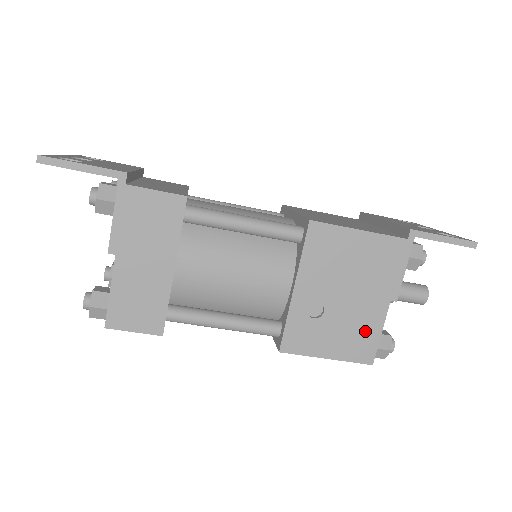
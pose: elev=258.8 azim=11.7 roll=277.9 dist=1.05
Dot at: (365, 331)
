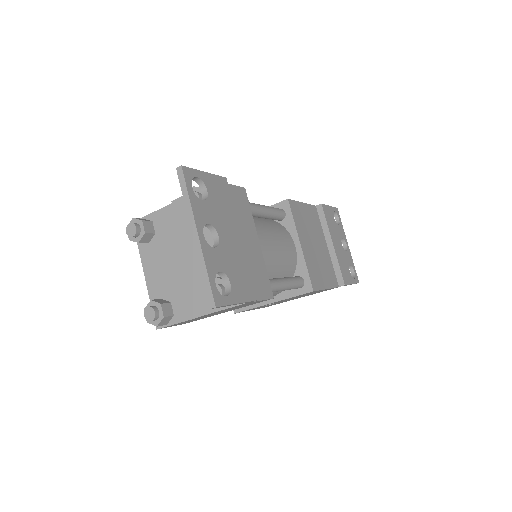
Dot at: occluded
